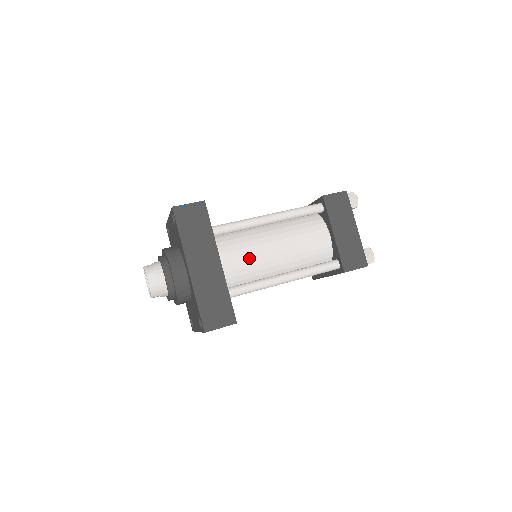
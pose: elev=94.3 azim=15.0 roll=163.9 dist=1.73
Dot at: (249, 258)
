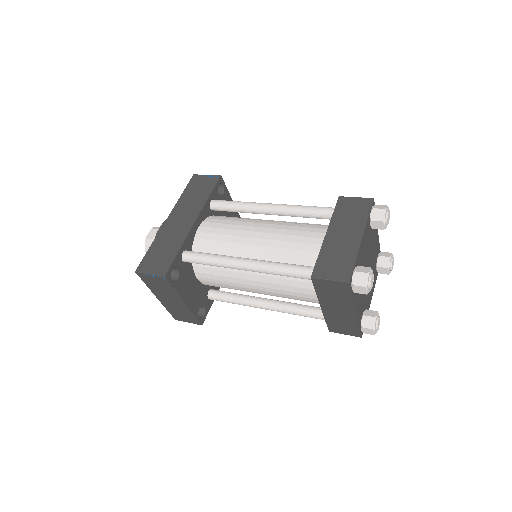
Dot at: (226, 233)
